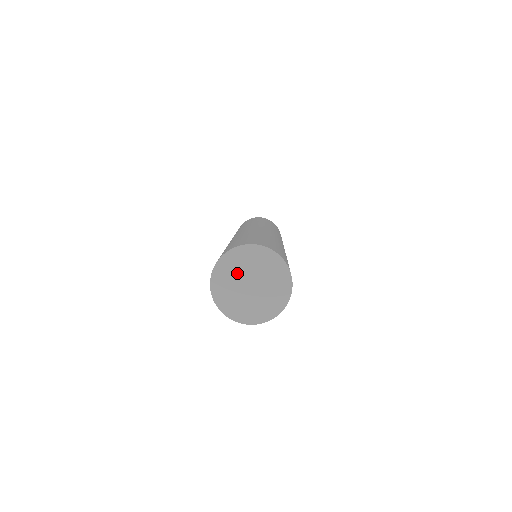
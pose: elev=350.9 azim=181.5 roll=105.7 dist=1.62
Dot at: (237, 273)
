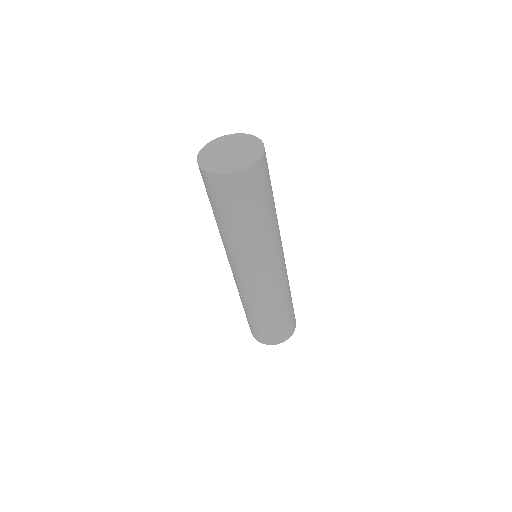
Dot at: (215, 157)
